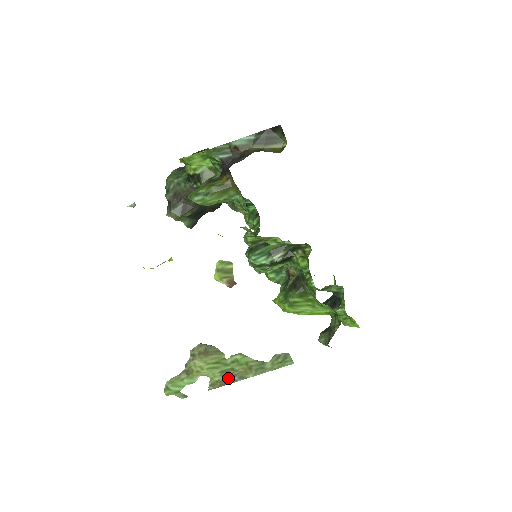
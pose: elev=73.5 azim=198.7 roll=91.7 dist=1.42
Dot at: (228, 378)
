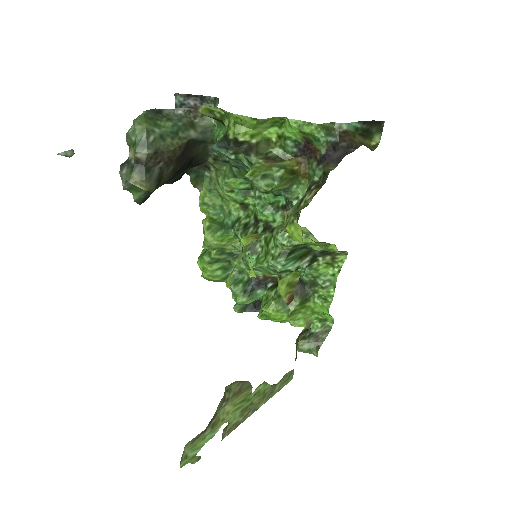
Dot at: (244, 416)
